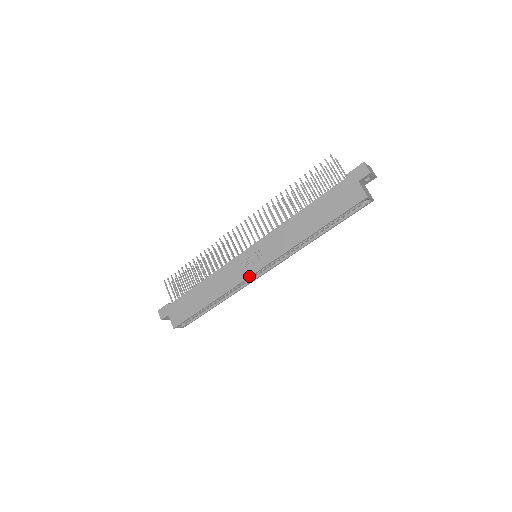
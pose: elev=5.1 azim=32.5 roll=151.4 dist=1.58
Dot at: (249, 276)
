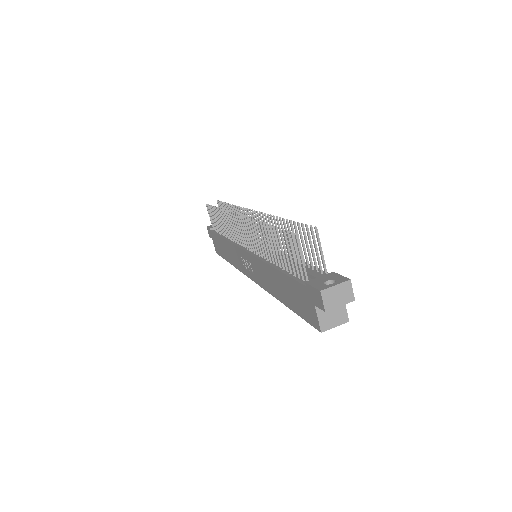
Dot at: (247, 276)
